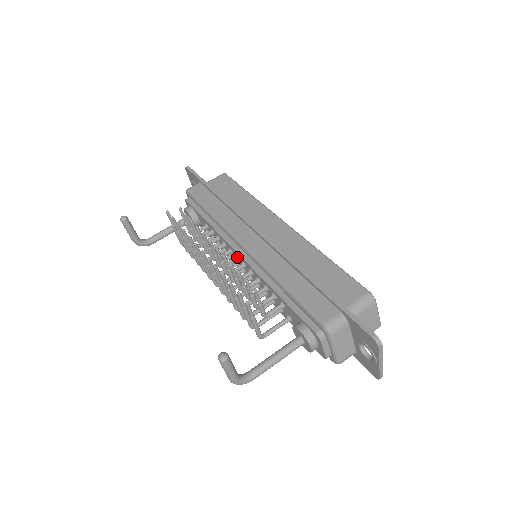
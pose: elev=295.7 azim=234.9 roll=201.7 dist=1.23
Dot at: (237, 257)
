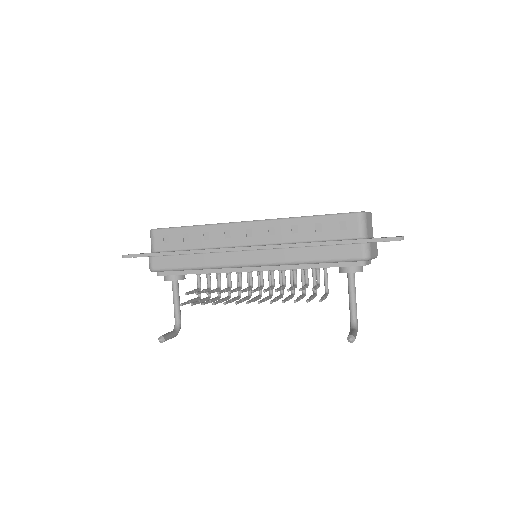
Dot at: (251, 272)
